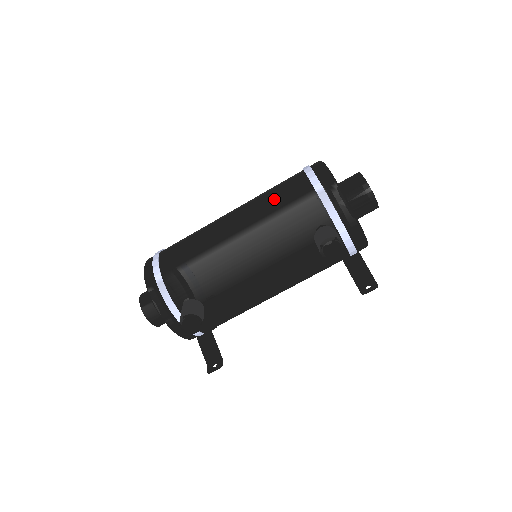
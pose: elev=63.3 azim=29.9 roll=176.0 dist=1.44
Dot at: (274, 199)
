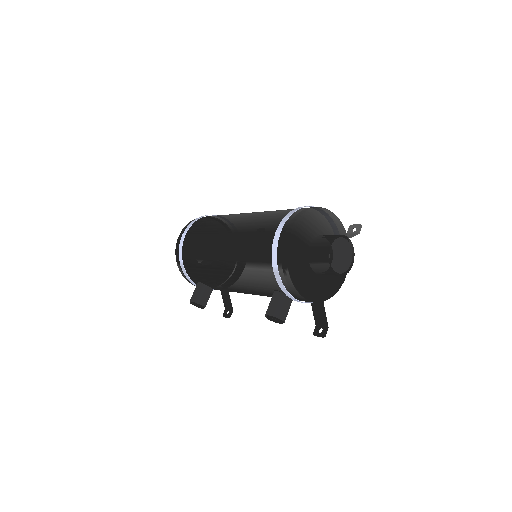
Dot at: (249, 249)
